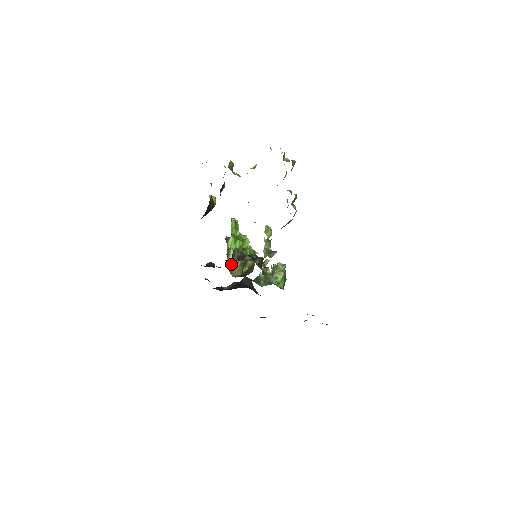
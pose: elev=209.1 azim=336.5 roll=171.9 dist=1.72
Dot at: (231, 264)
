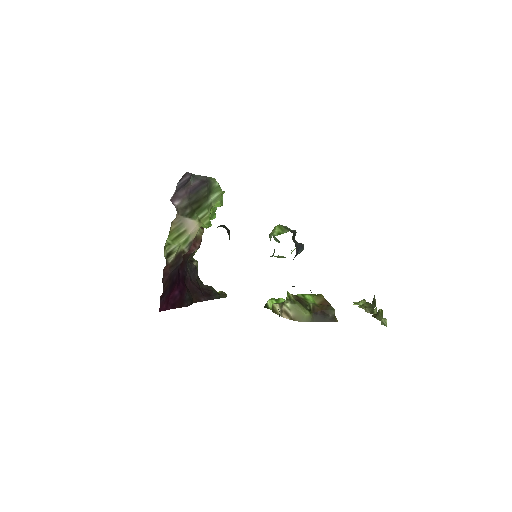
Dot at: (283, 312)
